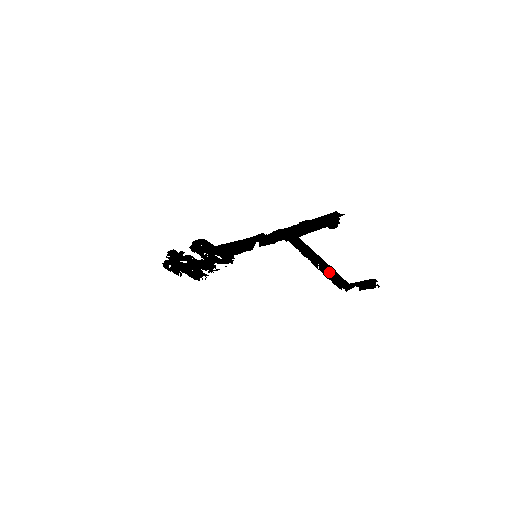
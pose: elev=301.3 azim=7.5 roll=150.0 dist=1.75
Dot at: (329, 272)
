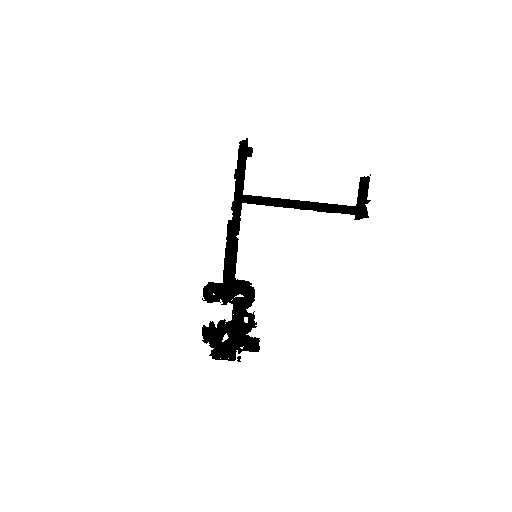
Dot at: (324, 211)
